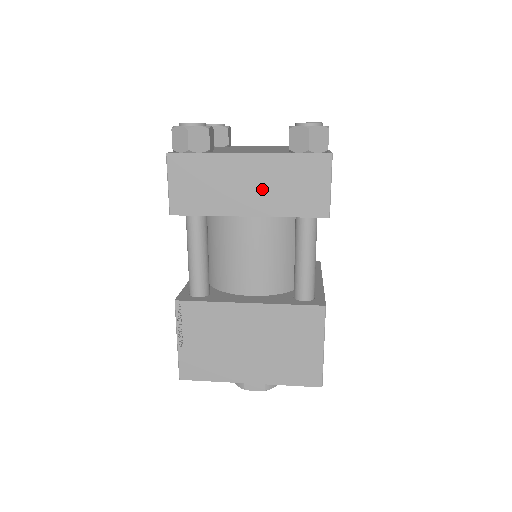
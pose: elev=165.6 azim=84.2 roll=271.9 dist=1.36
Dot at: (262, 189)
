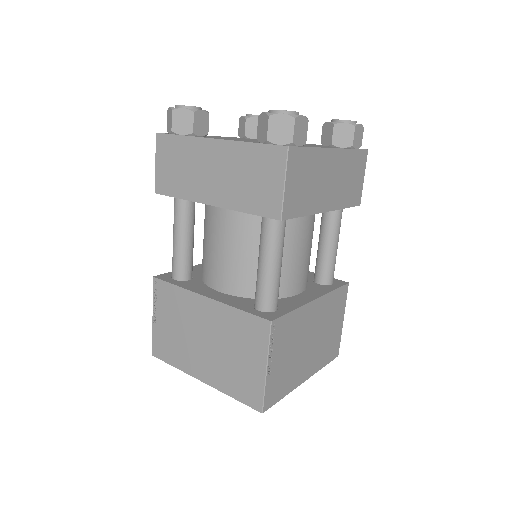
Dot at: (224, 178)
